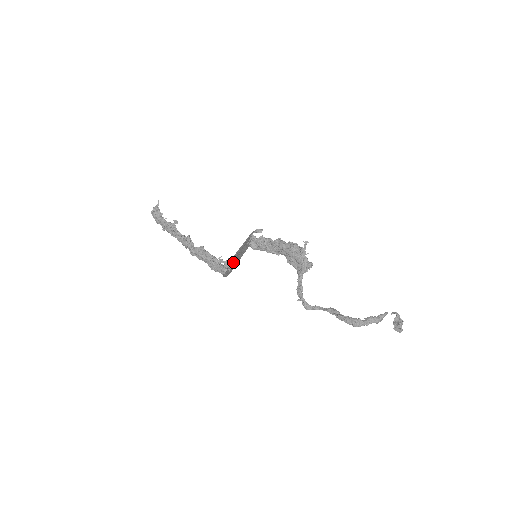
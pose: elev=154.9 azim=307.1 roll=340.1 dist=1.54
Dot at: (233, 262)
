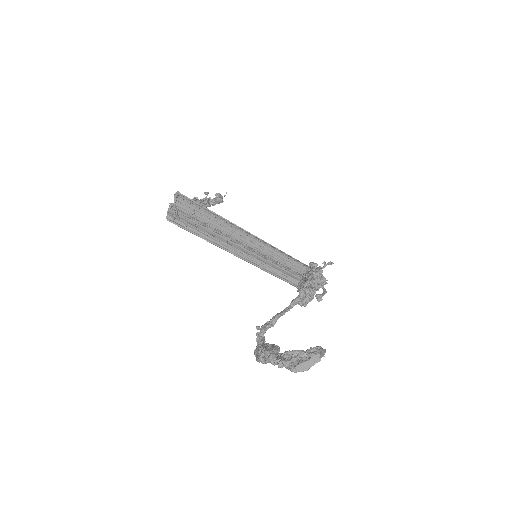
Dot at: (191, 211)
